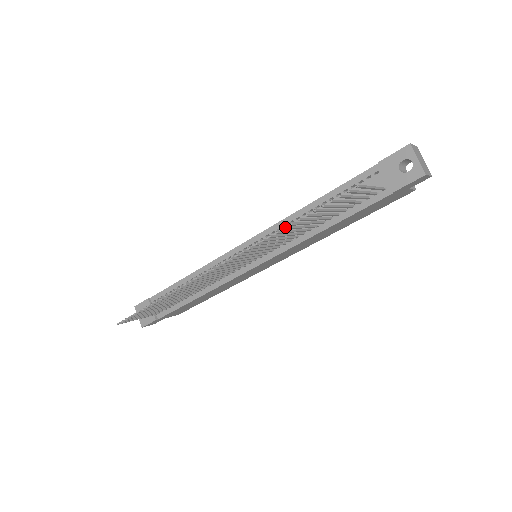
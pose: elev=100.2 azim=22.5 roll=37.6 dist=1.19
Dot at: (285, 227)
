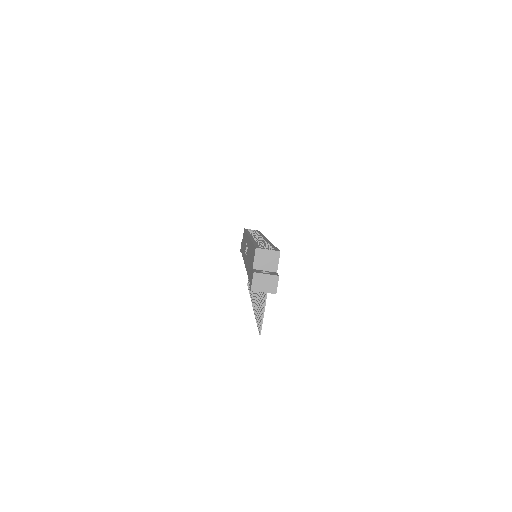
Dot at: occluded
